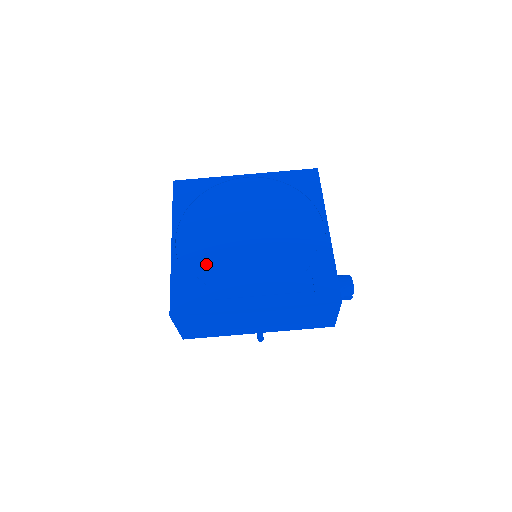
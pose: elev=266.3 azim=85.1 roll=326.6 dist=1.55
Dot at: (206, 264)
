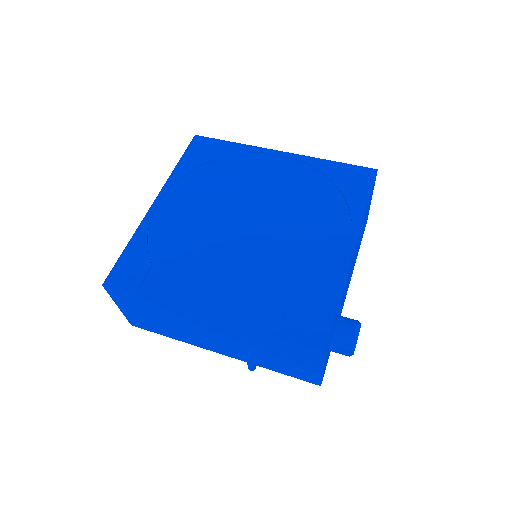
Dot at: (178, 239)
